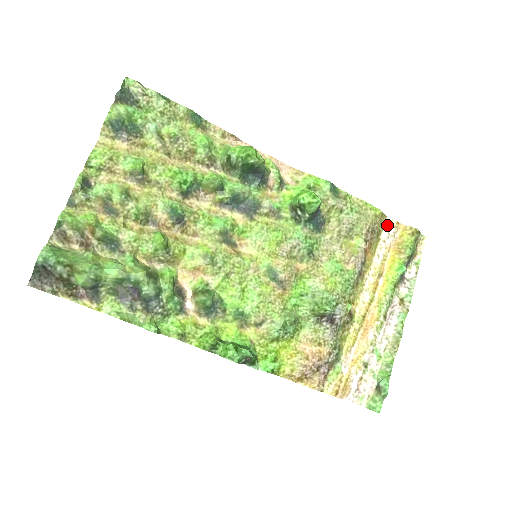
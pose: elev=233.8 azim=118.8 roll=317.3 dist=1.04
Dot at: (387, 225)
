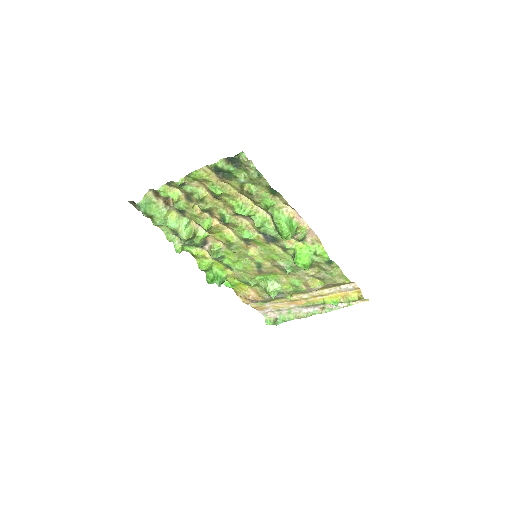
Dot at: (351, 284)
